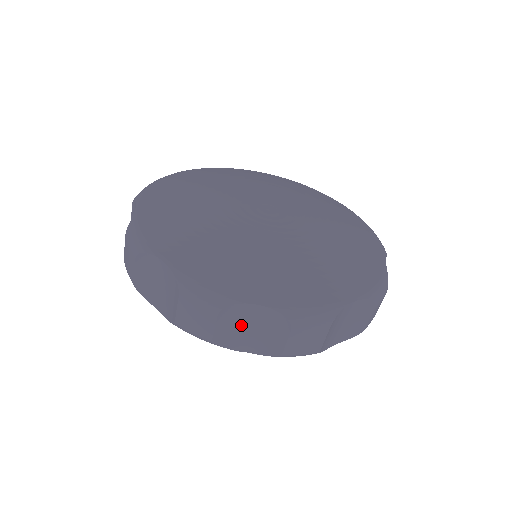
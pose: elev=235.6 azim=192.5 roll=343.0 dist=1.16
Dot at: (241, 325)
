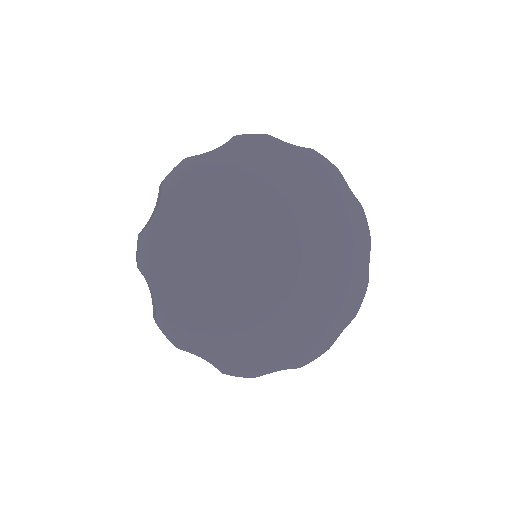
Dot at: occluded
